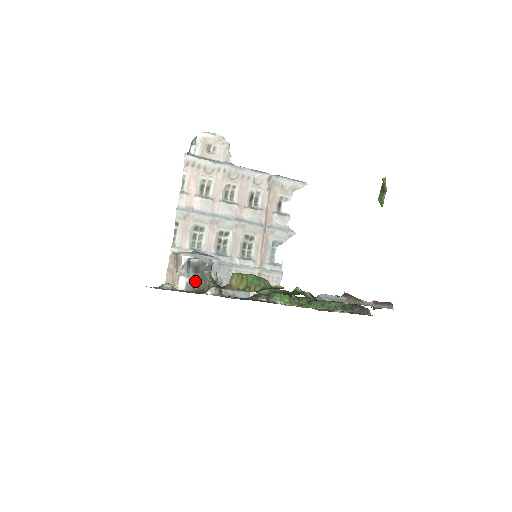
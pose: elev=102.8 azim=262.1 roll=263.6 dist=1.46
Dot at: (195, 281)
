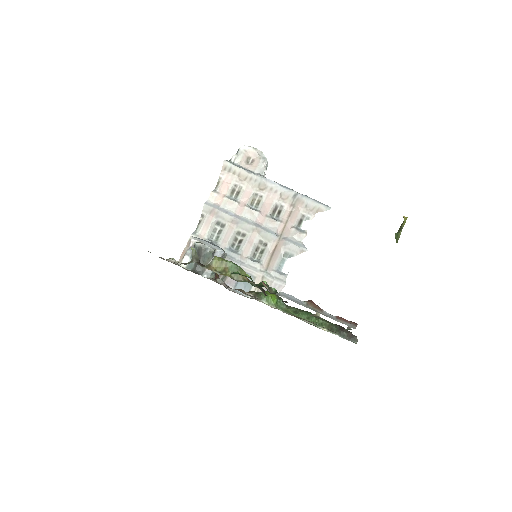
Dot at: (196, 263)
